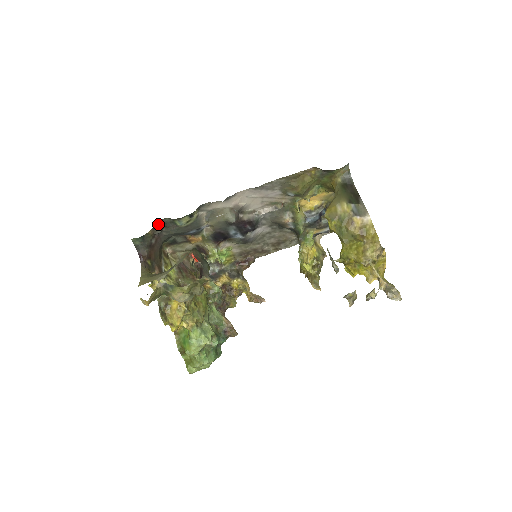
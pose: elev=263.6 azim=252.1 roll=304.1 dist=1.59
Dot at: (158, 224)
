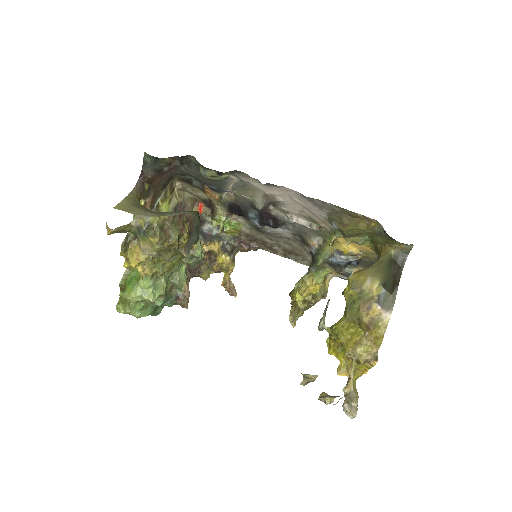
Dot at: (181, 157)
